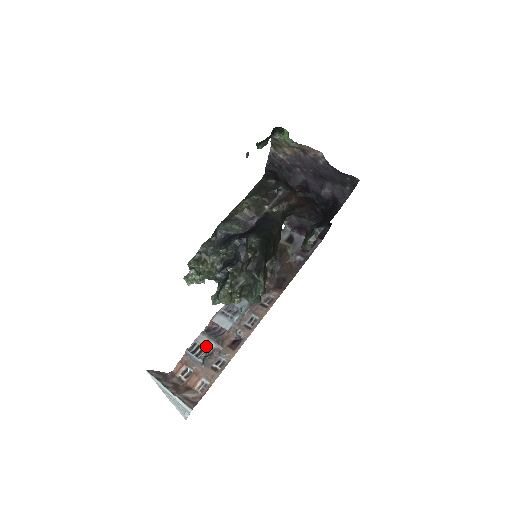
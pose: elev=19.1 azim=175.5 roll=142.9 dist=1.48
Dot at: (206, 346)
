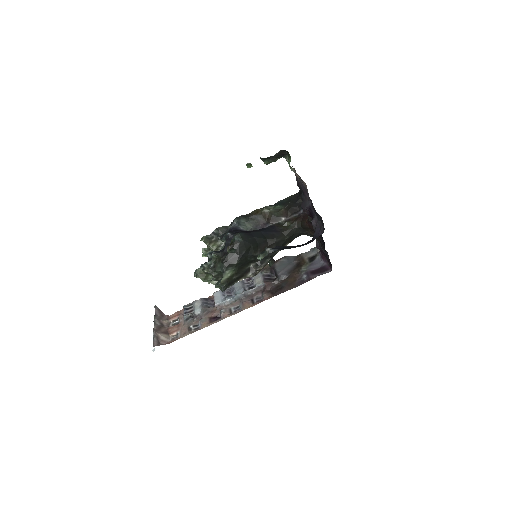
Dot at: (195, 309)
